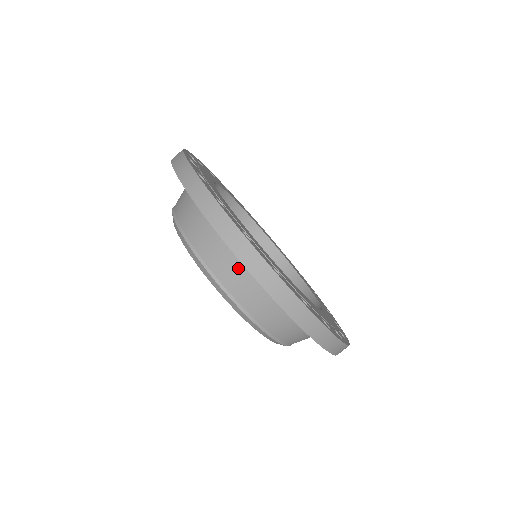
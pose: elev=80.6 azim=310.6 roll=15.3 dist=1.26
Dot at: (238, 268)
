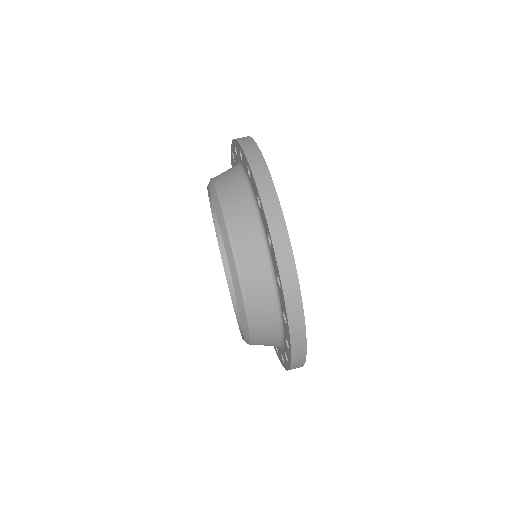
Dot at: (261, 259)
